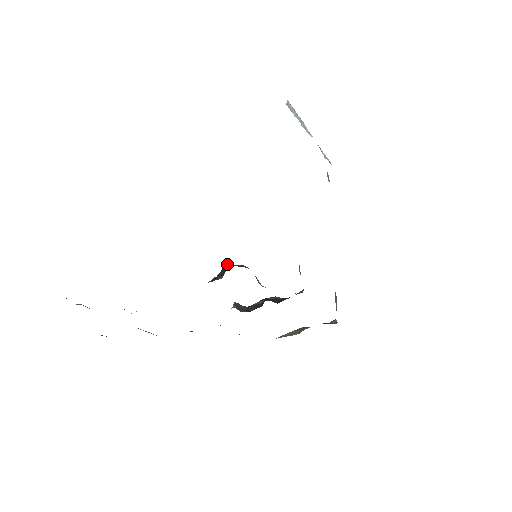
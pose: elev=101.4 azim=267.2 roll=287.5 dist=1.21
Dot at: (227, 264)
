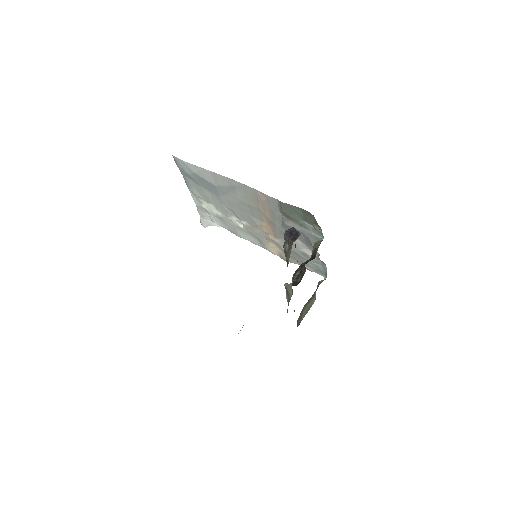
Dot at: (288, 229)
